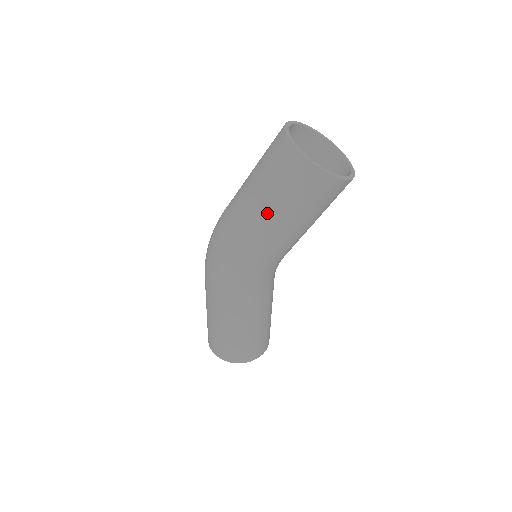
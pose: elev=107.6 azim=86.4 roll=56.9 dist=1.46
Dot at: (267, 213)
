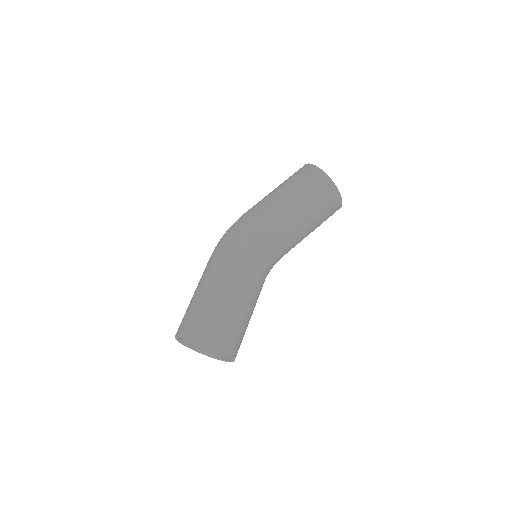
Dot at: (278, 193)
